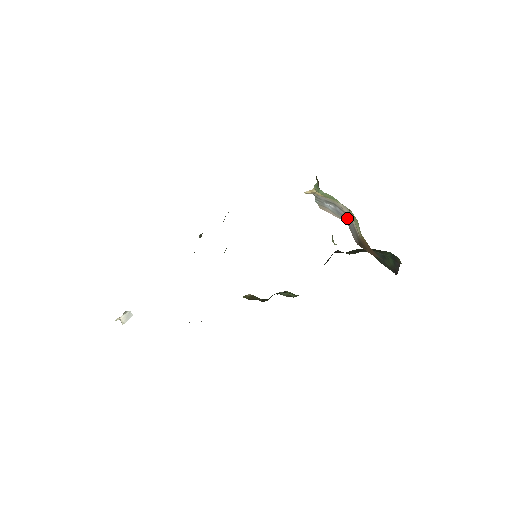
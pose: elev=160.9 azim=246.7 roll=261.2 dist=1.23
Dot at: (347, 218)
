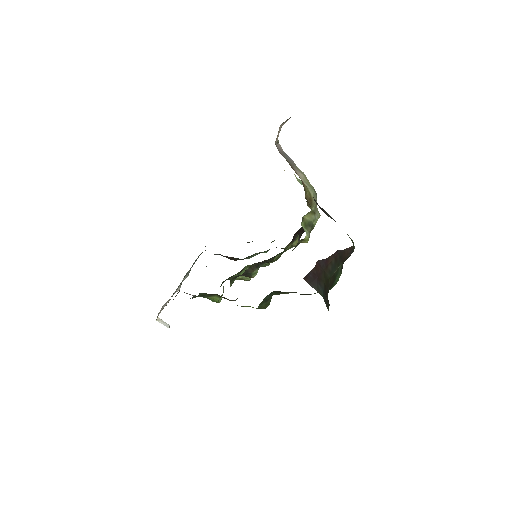
Dot at: (291, 160)
